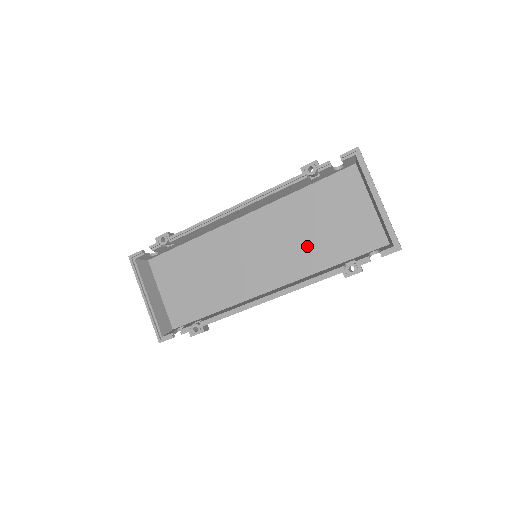
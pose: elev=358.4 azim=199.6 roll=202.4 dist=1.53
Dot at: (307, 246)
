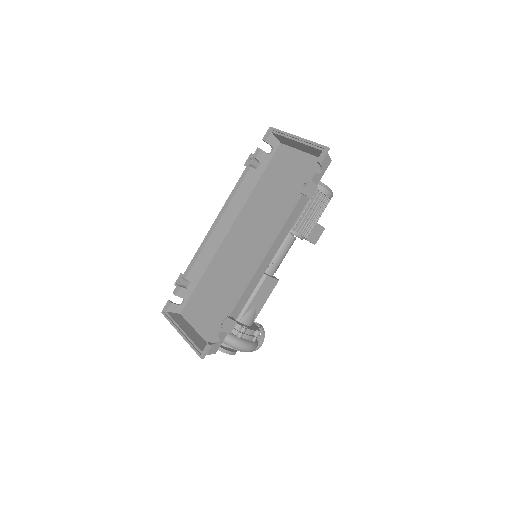
Dot at: (278, 210)
